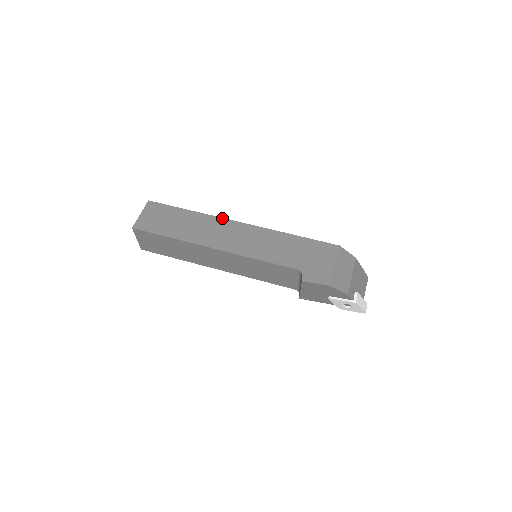
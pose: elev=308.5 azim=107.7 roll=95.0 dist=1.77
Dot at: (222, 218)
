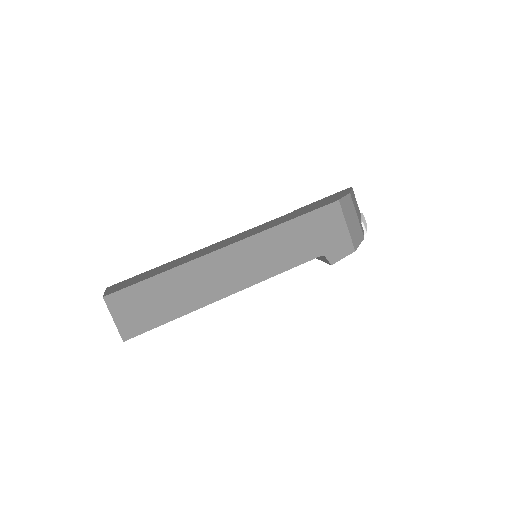
Dot at: (205, 256)
